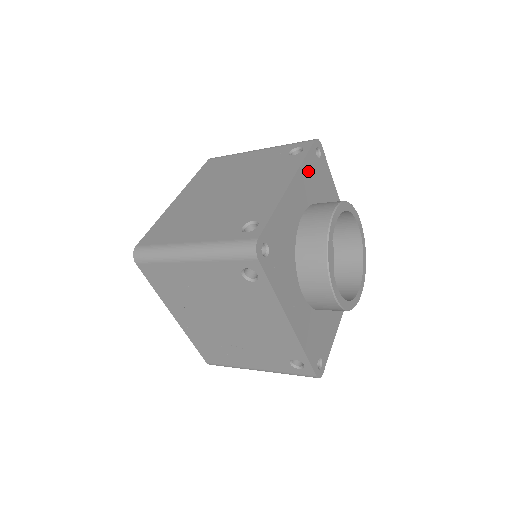
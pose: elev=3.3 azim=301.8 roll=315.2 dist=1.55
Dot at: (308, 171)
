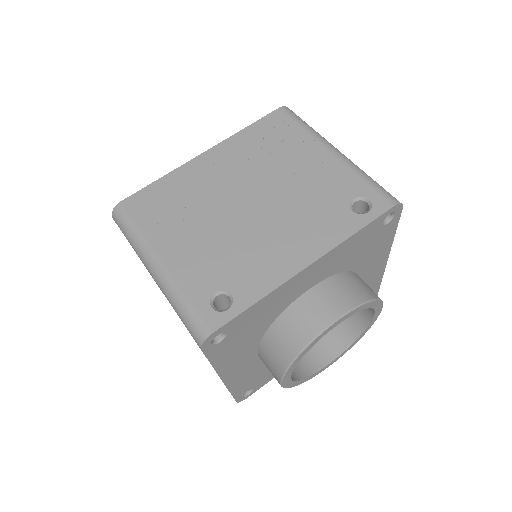
Dot at: (227, 355)
